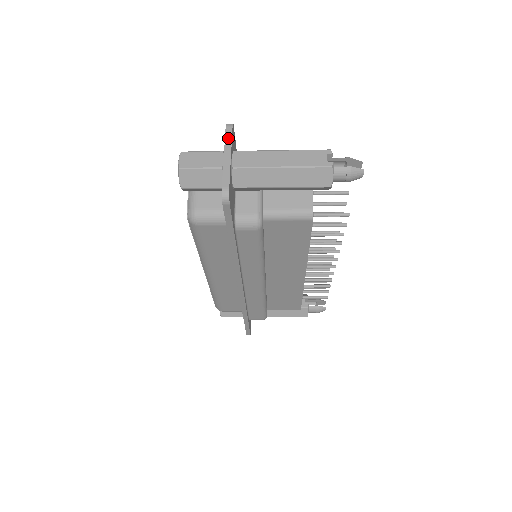
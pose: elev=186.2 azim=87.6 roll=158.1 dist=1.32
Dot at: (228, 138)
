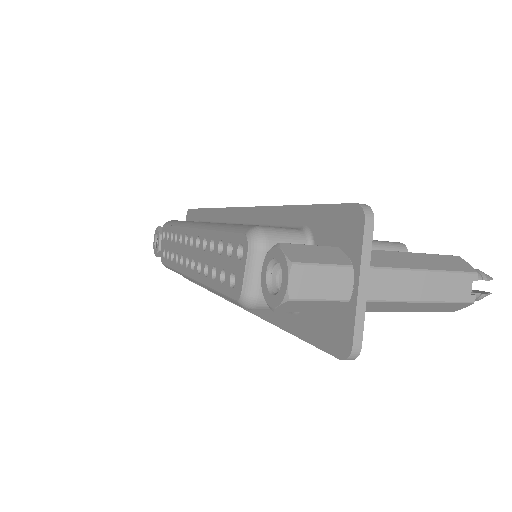
Dot at: (367, 247)
